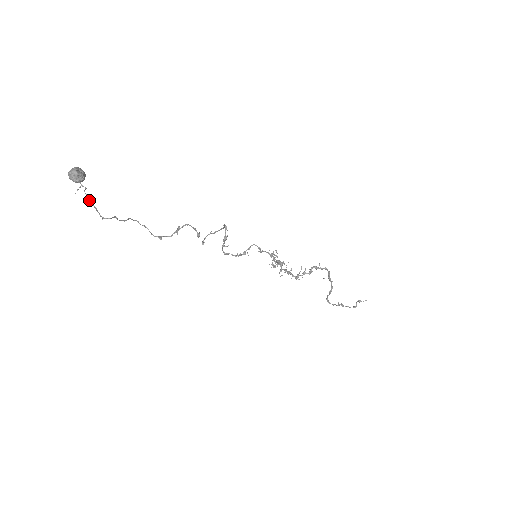
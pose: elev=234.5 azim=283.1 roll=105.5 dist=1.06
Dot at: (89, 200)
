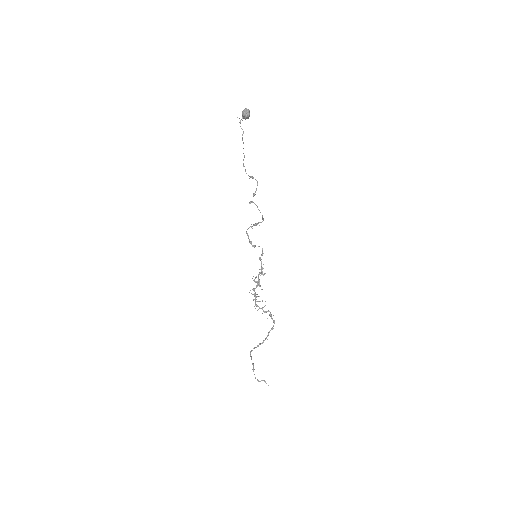
Dot at: (240, 121)
